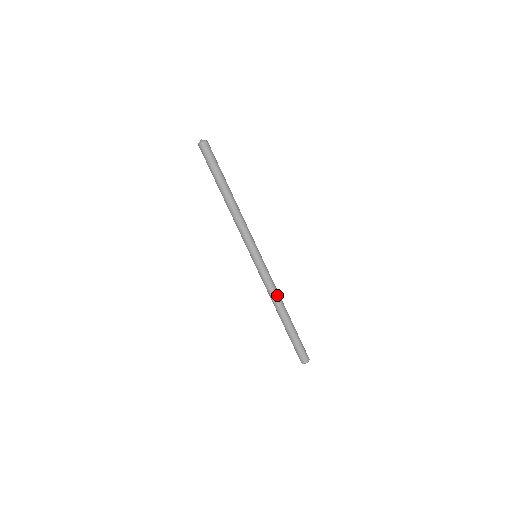
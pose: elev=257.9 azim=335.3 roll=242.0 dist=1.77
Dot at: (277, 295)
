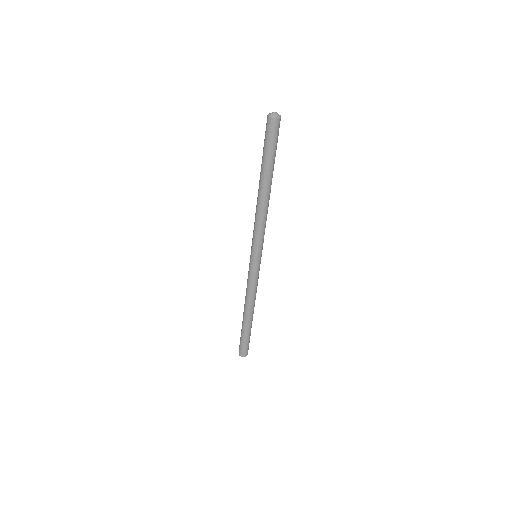
Dot at: occluded
